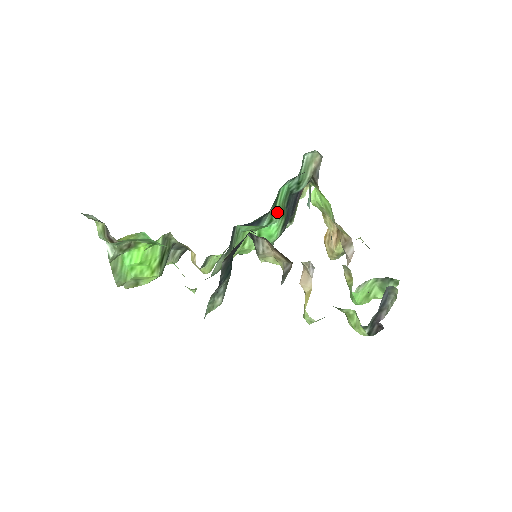
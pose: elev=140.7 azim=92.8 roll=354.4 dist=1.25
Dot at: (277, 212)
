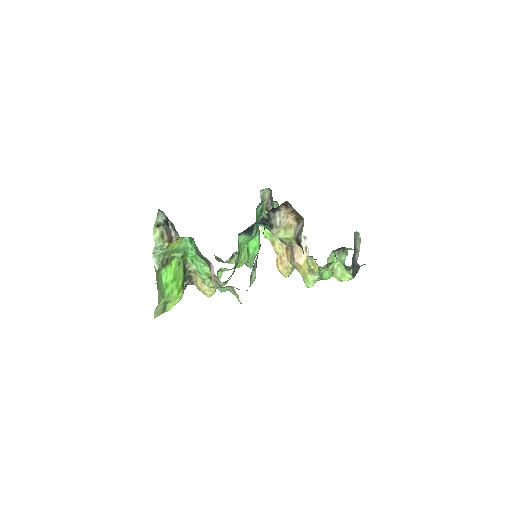
Dot at: (257, 227)
